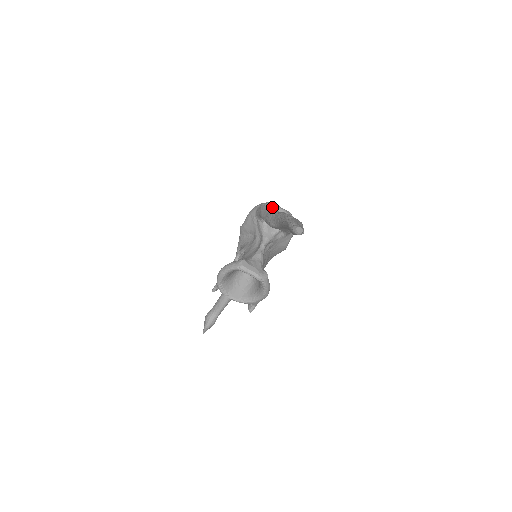
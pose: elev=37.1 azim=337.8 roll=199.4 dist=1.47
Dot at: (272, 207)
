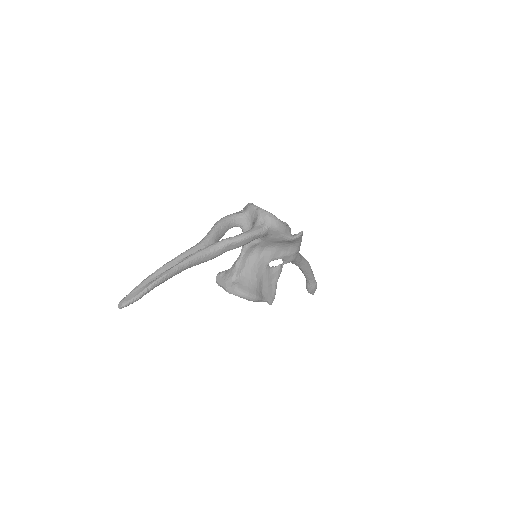
Dot at: (210, 230)
